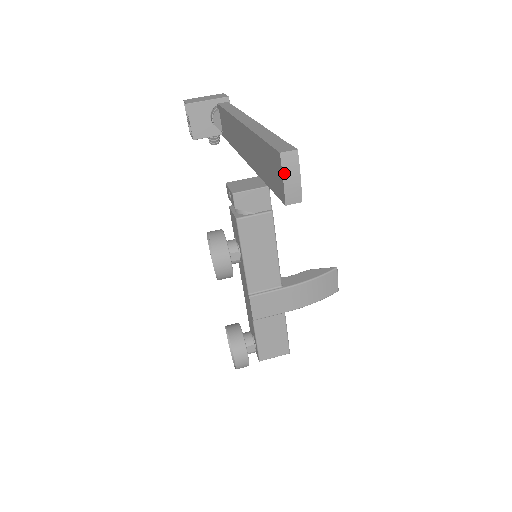
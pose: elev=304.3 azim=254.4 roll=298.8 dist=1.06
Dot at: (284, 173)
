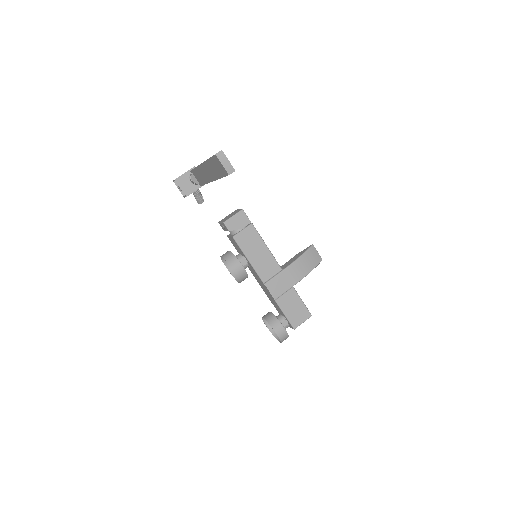
Dot at: (221, 162)
